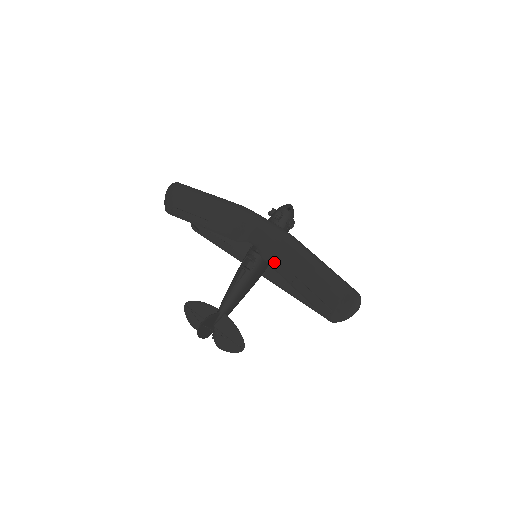
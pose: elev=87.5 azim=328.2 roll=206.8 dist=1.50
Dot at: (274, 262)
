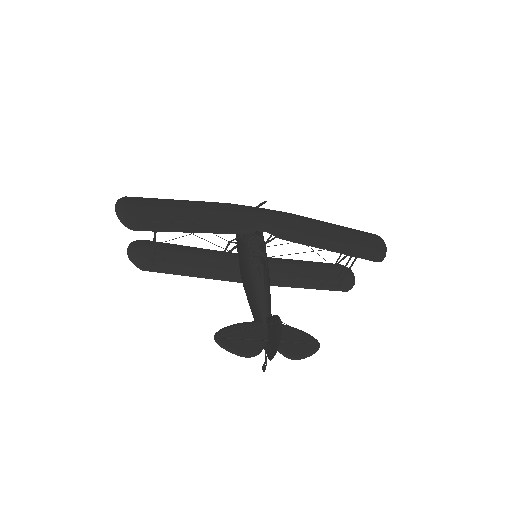
Dot at: (297, 238)
